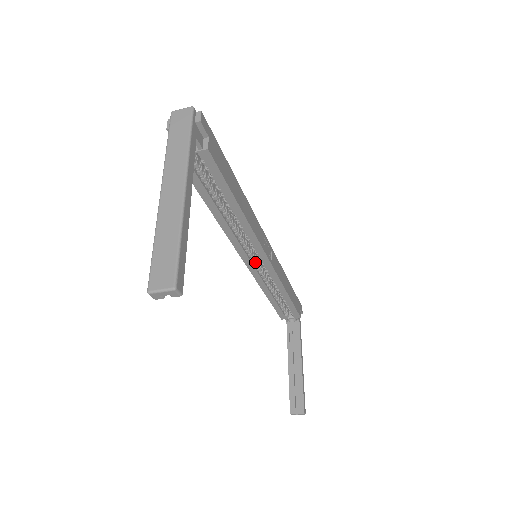
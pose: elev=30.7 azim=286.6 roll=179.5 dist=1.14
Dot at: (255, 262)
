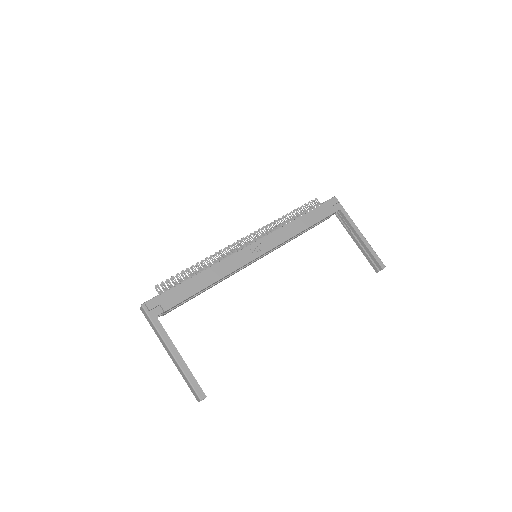
Dot at: occluded
